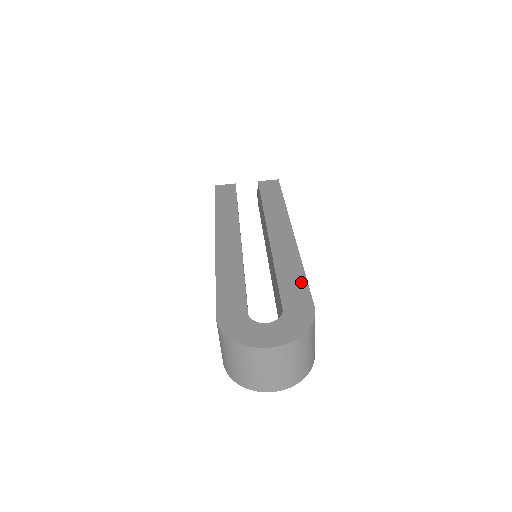
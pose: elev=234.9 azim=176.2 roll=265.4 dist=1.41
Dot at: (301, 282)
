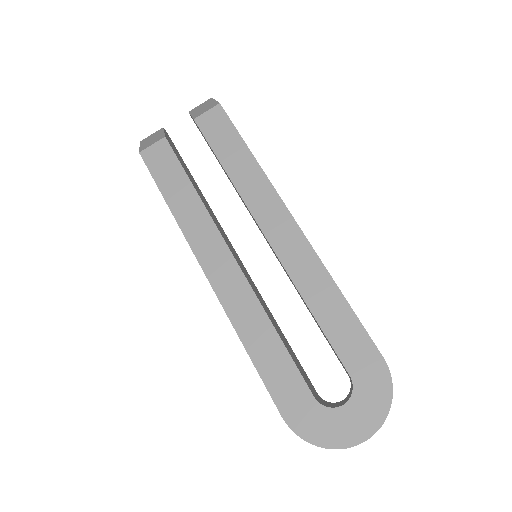
Dot at: (350, 320)
